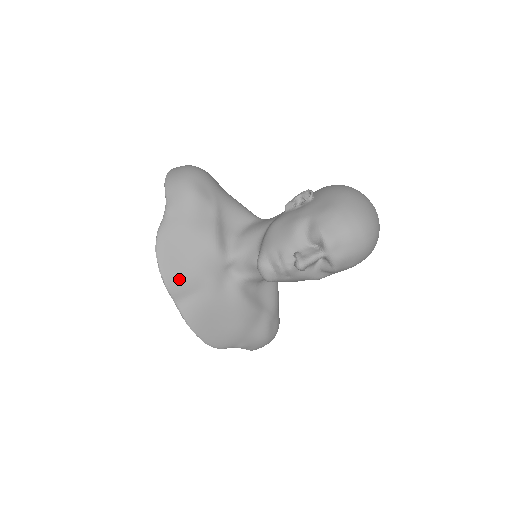
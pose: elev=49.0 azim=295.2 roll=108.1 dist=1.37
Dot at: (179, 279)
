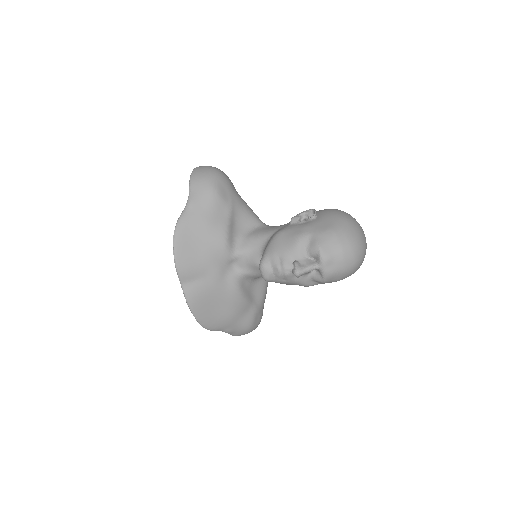
Dot at: (189, 265)
